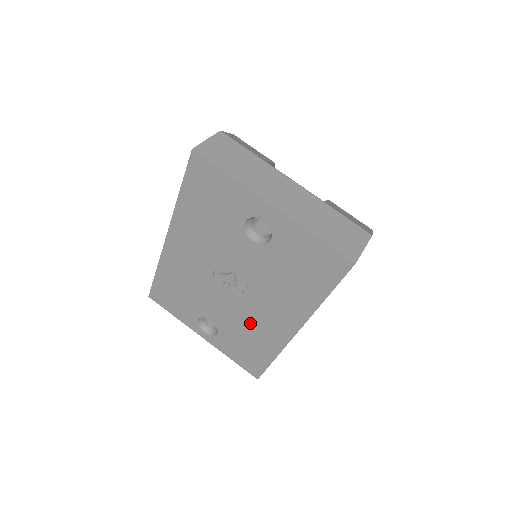
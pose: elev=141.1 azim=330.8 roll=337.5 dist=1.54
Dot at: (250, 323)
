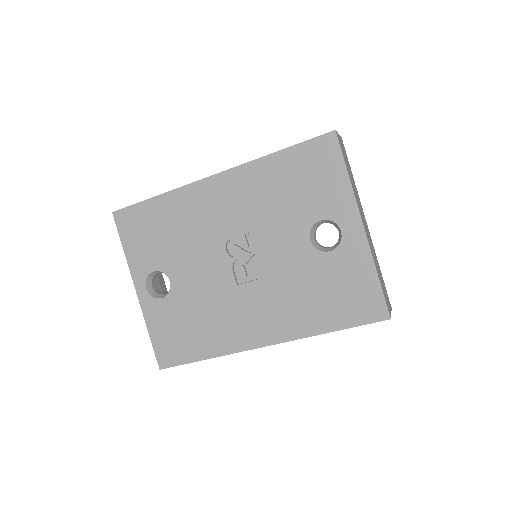
Dot at: (219, 309)
